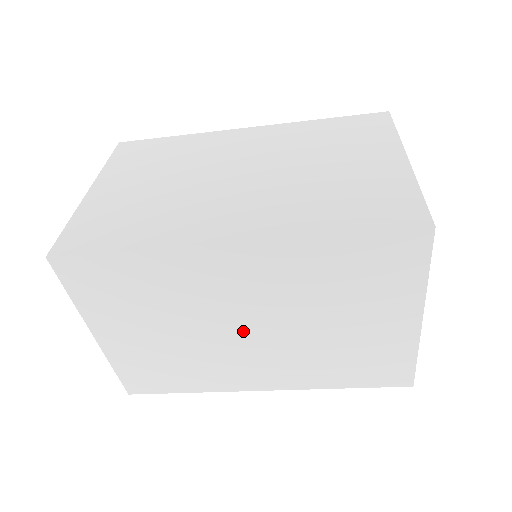
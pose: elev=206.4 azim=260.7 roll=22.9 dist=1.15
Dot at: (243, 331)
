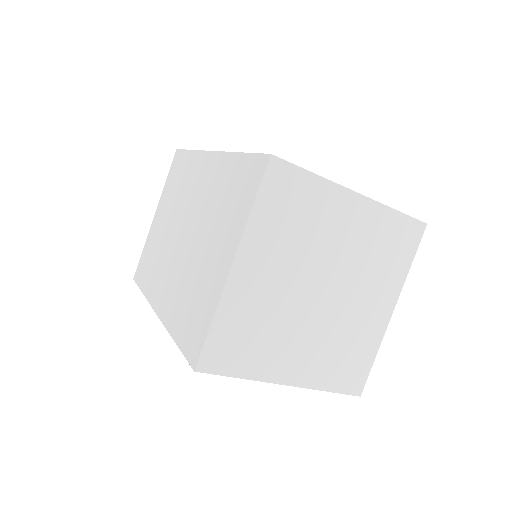
Dot at: occluded
